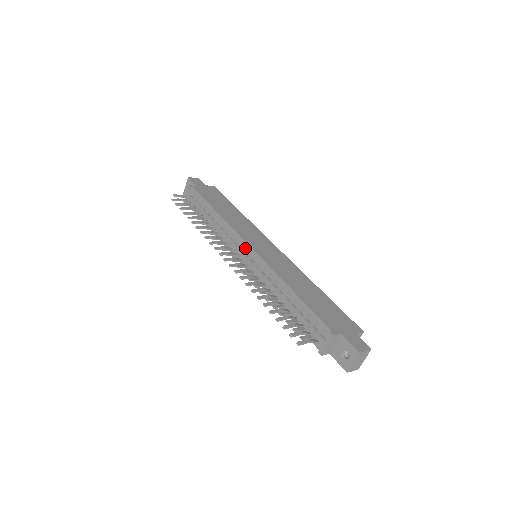
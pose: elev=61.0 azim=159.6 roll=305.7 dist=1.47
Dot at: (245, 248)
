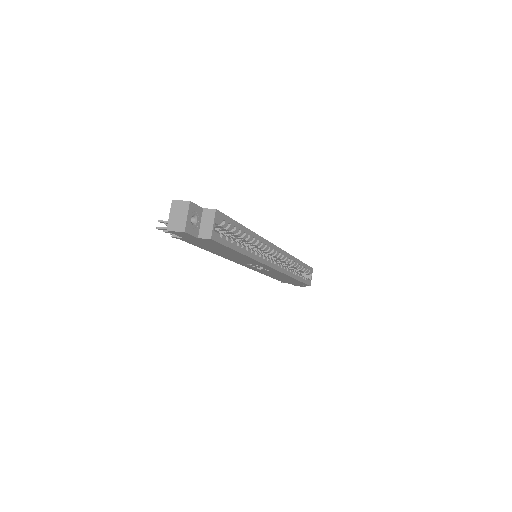
Dot at: occluded
